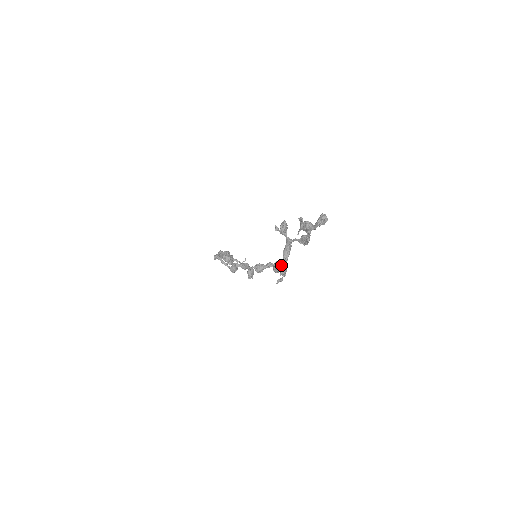
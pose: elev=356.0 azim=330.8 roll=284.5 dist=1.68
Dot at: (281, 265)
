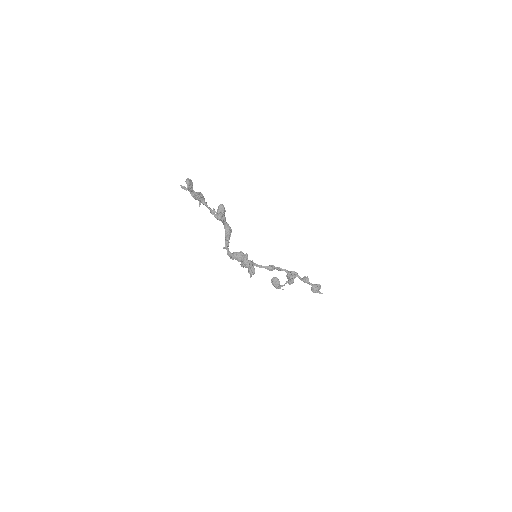
Dot at: (225, 248)
